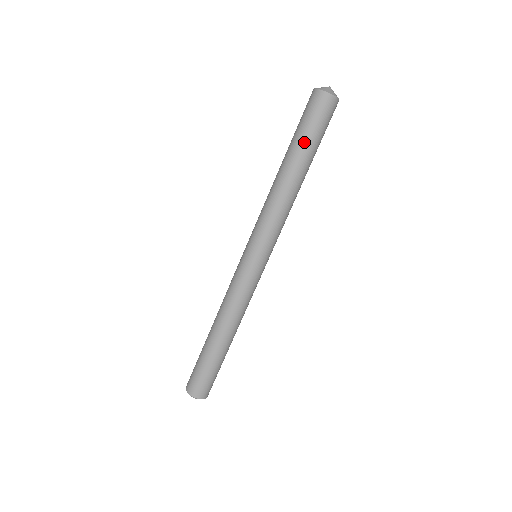
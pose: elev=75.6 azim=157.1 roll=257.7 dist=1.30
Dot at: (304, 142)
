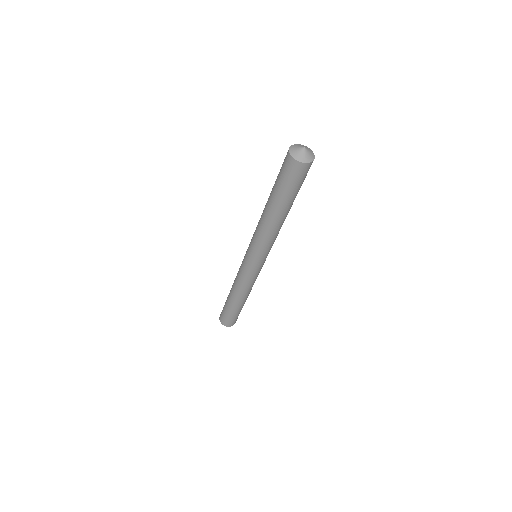
Dot at: (294, 197)
